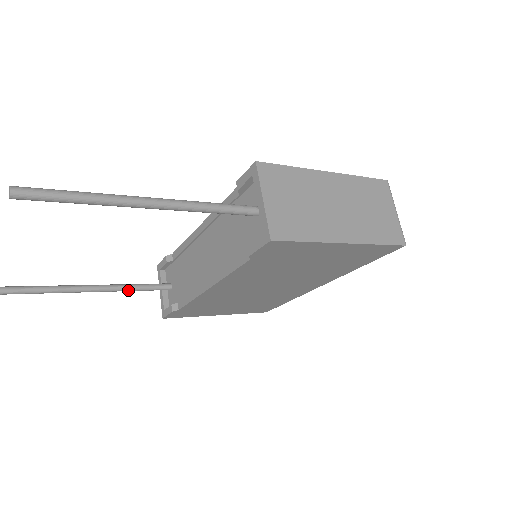
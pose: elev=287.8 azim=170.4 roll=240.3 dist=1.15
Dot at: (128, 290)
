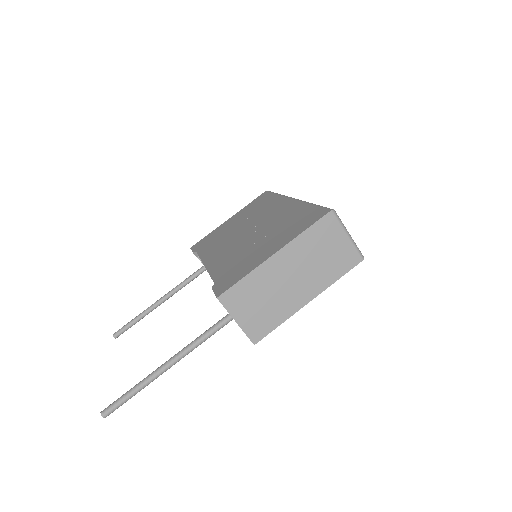
Dot at: occluded
